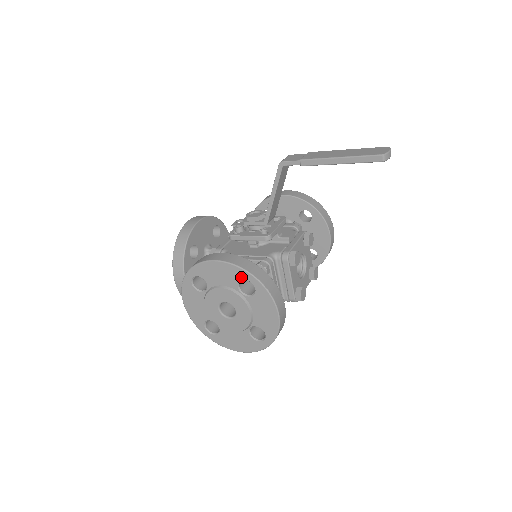
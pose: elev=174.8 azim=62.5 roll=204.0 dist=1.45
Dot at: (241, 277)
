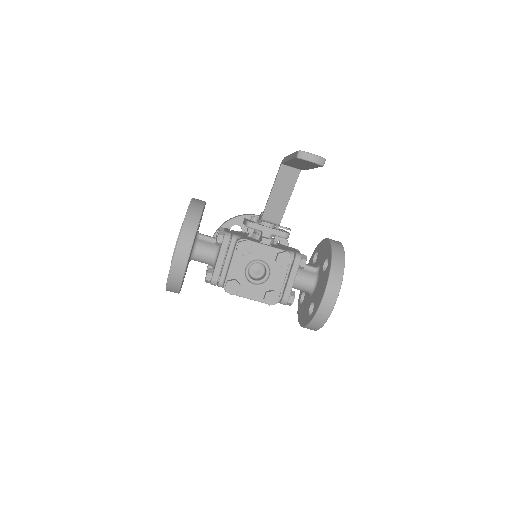
Dot at: occluded
